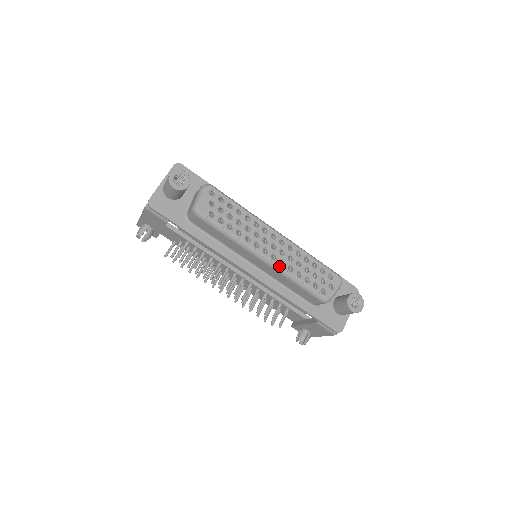
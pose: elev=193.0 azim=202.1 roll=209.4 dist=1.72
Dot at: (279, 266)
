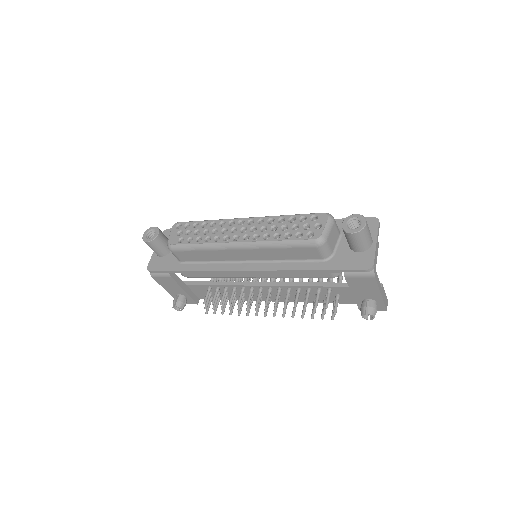
Dot at: (253, 242)
